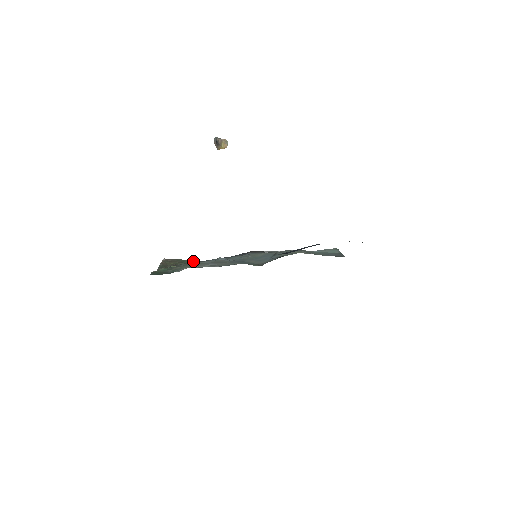
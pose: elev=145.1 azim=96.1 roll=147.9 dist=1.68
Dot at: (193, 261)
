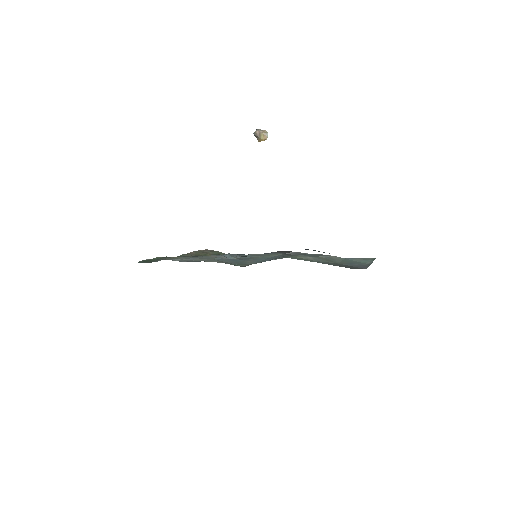
Dot at: occluded
